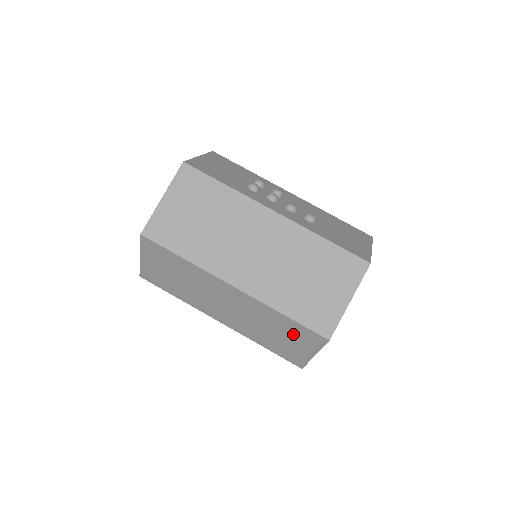
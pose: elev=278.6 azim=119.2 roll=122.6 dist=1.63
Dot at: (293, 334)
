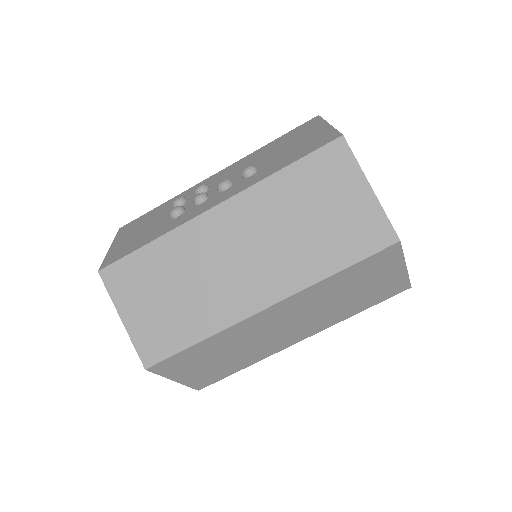
Dot at: (365, 276)
